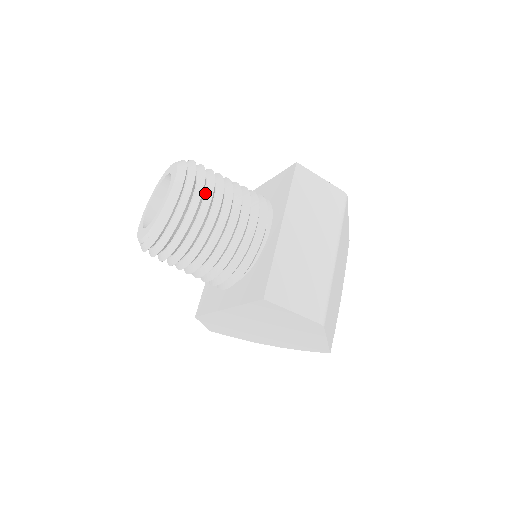
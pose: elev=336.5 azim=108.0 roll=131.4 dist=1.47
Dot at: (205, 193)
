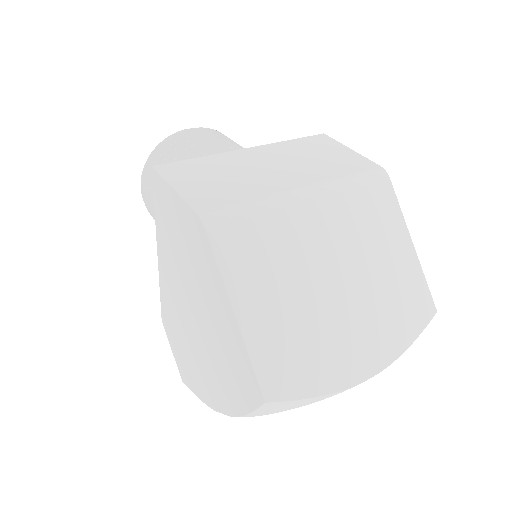
Dot at: occluded
